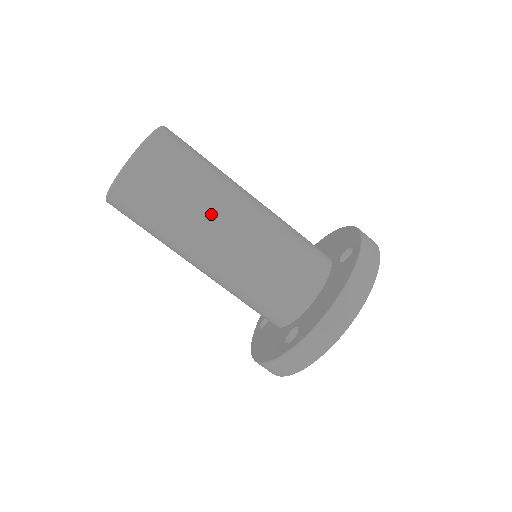
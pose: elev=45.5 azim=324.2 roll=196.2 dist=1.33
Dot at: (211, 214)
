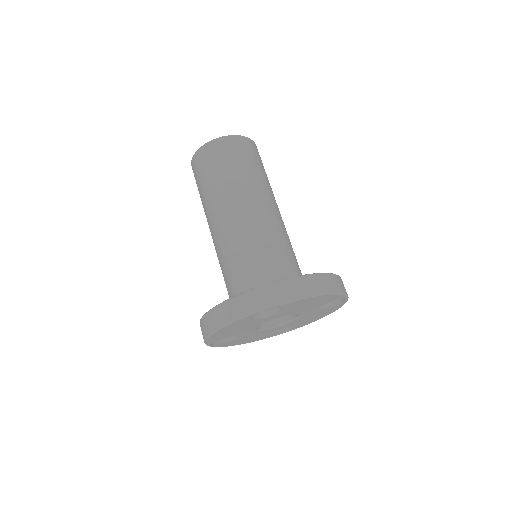
Dot at: (258, 191)
